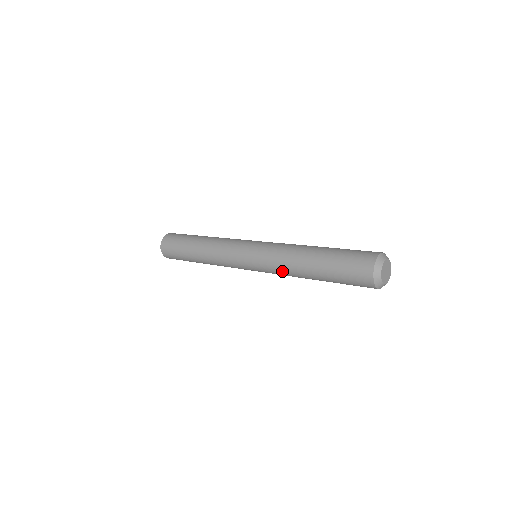
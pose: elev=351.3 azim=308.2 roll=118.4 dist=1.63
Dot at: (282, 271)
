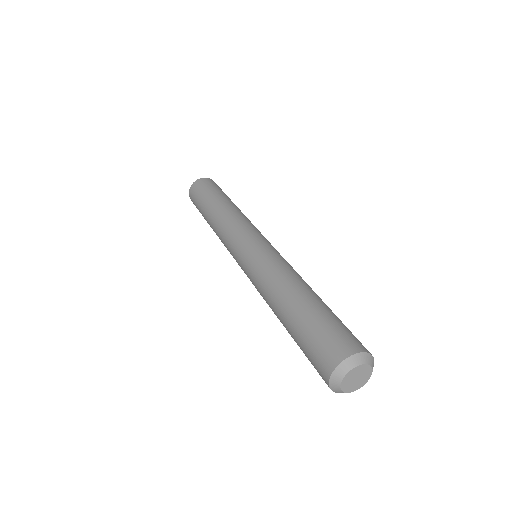
Dot at: occluded
